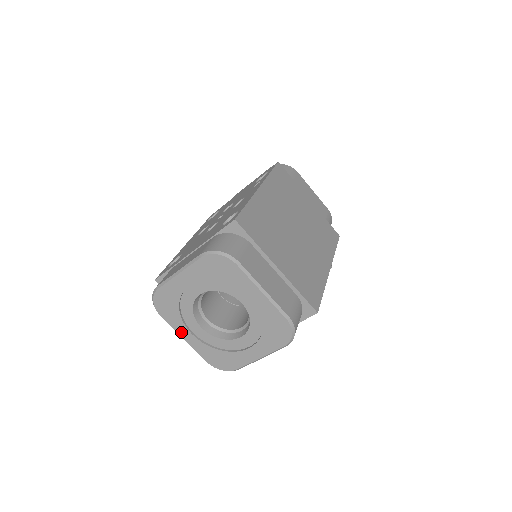
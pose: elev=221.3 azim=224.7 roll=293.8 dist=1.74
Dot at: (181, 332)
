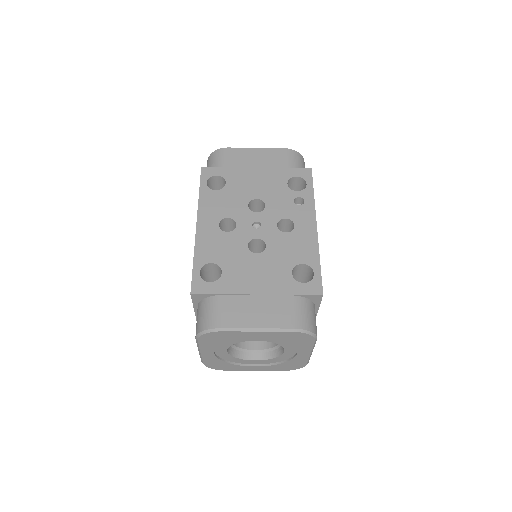
Dot at: (204, 350)
